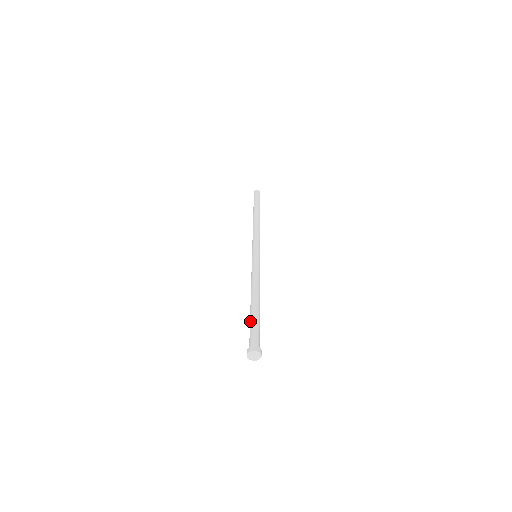
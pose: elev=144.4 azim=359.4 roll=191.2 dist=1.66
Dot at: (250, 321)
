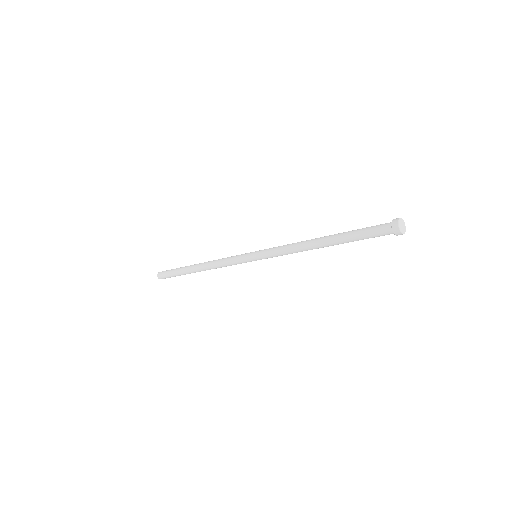
Dot at: (354, 230)
